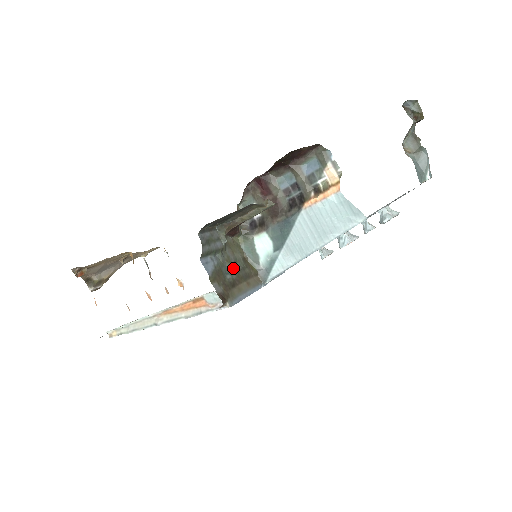
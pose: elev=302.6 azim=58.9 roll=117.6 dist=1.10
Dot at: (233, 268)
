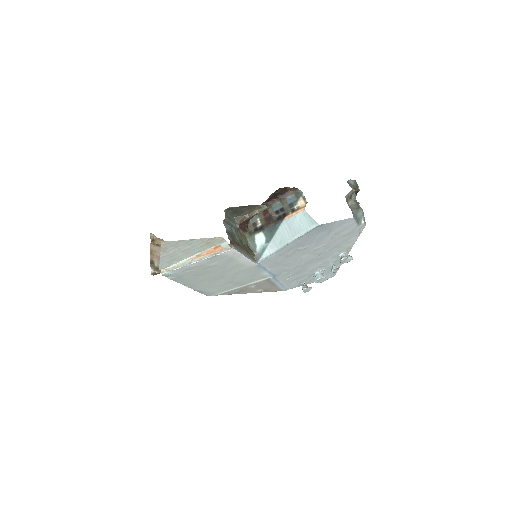
Dot at: (240, 241)
